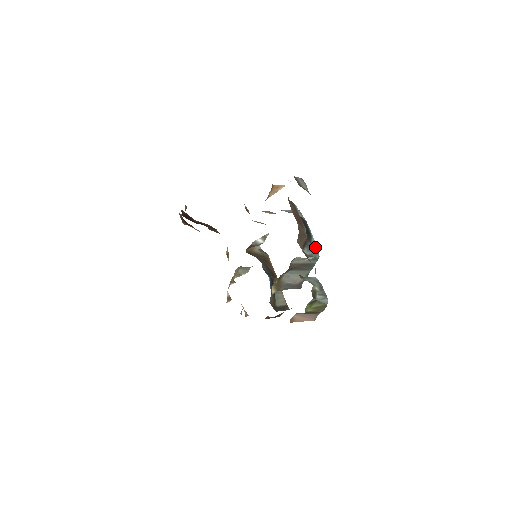
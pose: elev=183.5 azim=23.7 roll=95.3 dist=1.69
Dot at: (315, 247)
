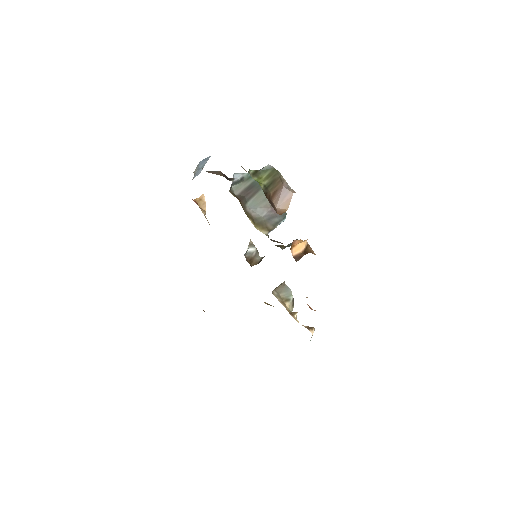
Dot at: occluded
